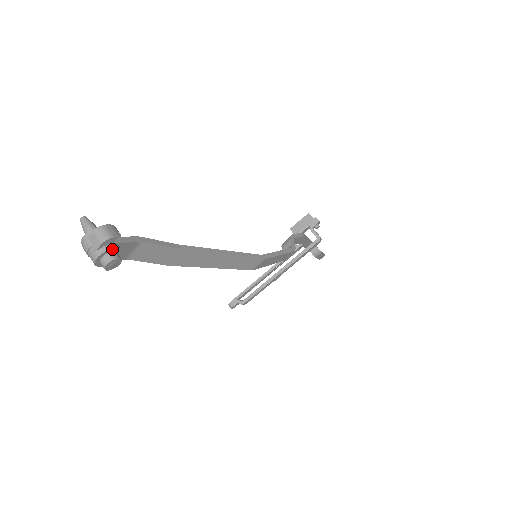
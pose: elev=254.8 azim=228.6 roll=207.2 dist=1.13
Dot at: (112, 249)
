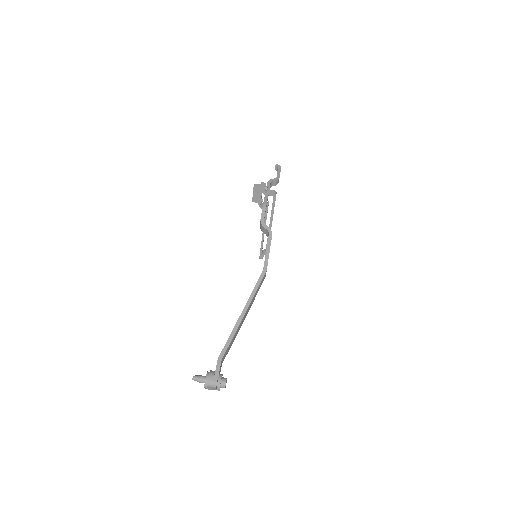
Dot at: (220, 382)
